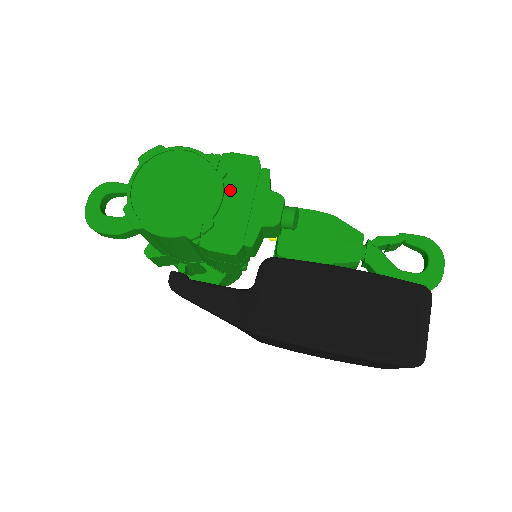
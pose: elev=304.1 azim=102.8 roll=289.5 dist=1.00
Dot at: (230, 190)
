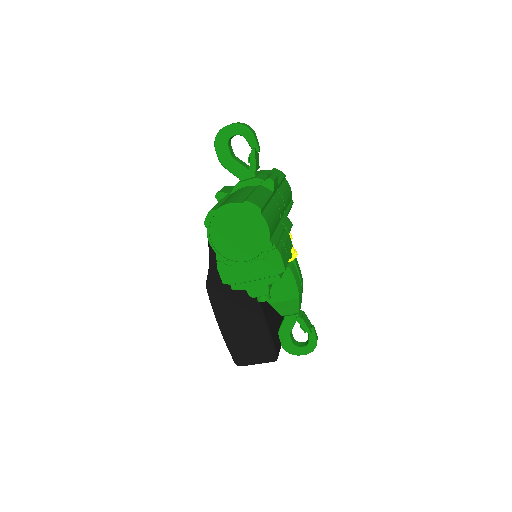
Dot at: (256, 264)
